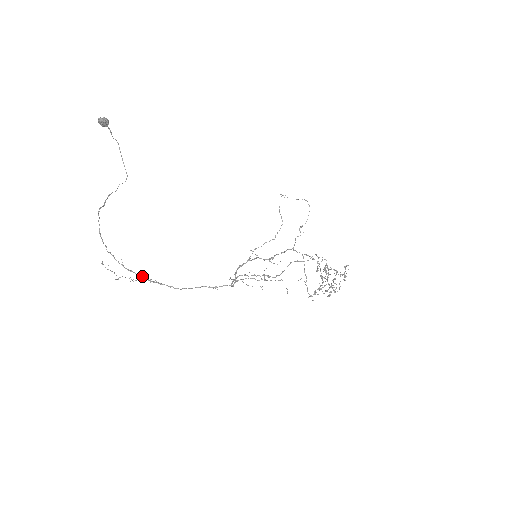
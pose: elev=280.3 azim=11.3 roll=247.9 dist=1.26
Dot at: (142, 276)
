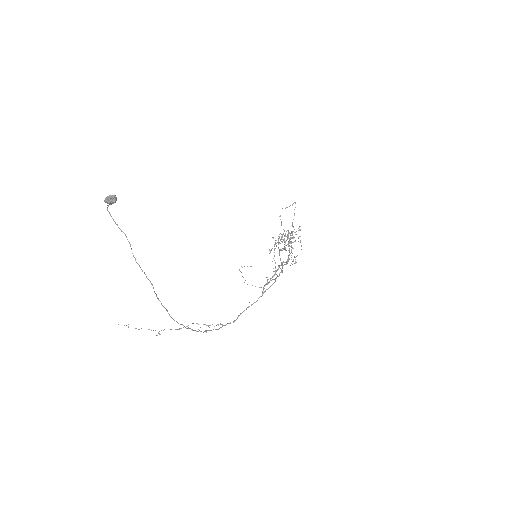
Dot at: (213, 329)
